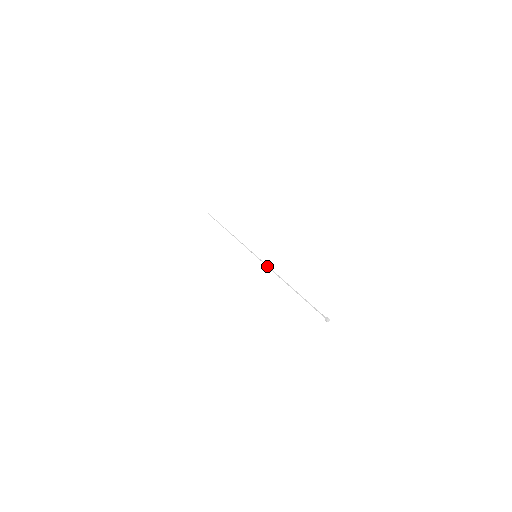
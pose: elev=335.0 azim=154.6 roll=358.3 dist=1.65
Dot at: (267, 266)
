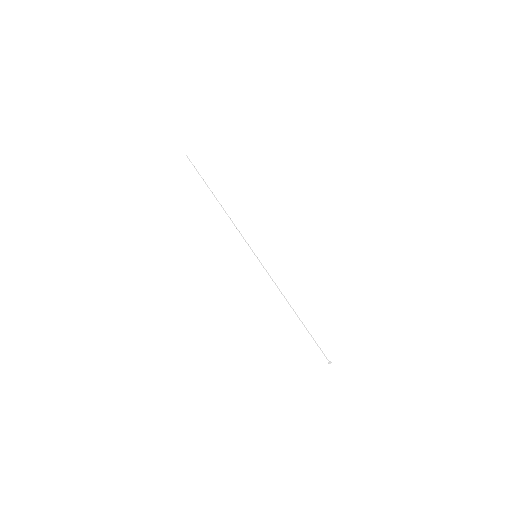
Dot at: (270, 276)
